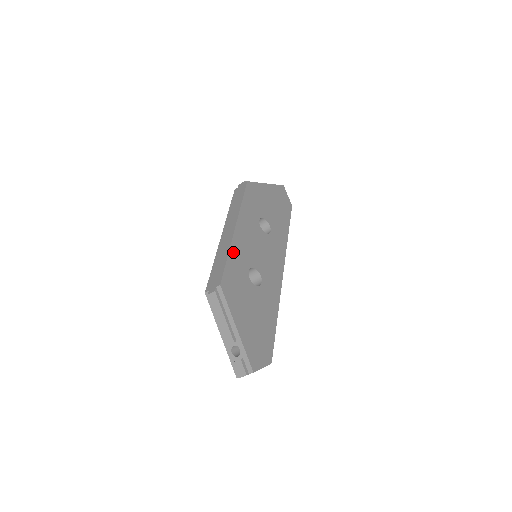
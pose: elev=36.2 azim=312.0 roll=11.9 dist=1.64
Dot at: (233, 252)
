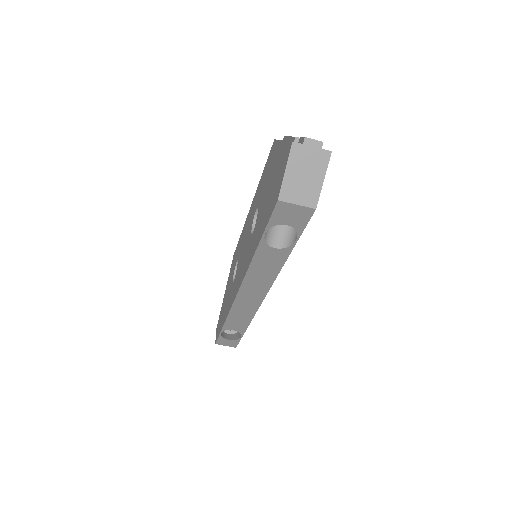
Dot at: occluded
